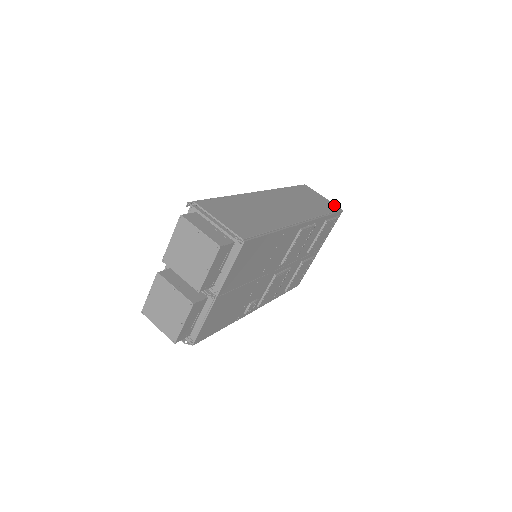
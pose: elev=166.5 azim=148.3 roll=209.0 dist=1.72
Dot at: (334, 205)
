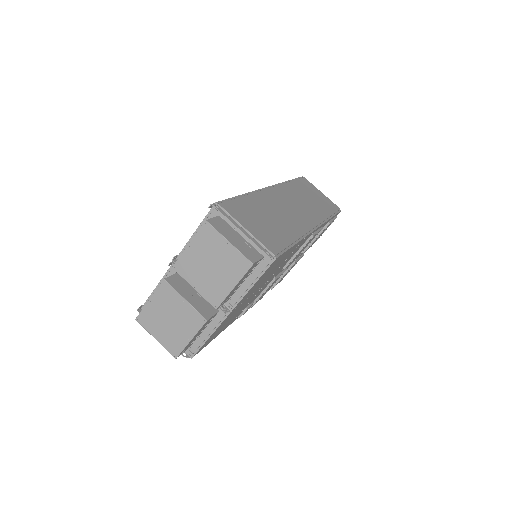
Dot at: (333, 204)
